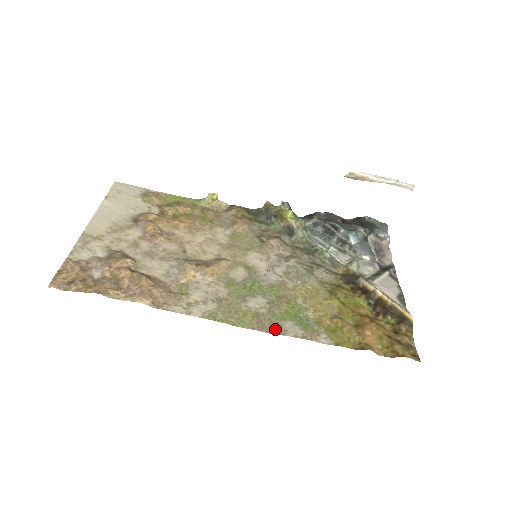
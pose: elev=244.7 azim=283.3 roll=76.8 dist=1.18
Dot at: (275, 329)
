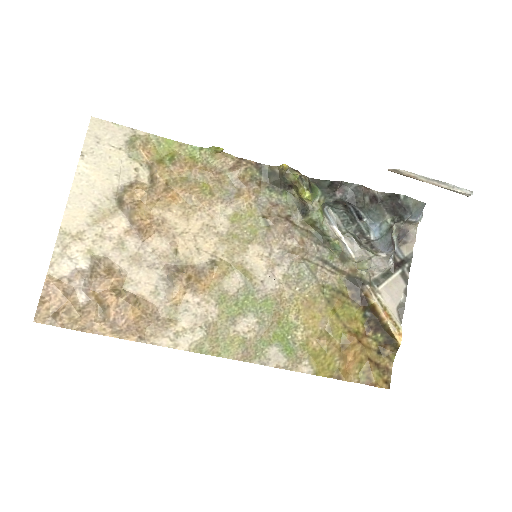
Dot at: (259, 358)
